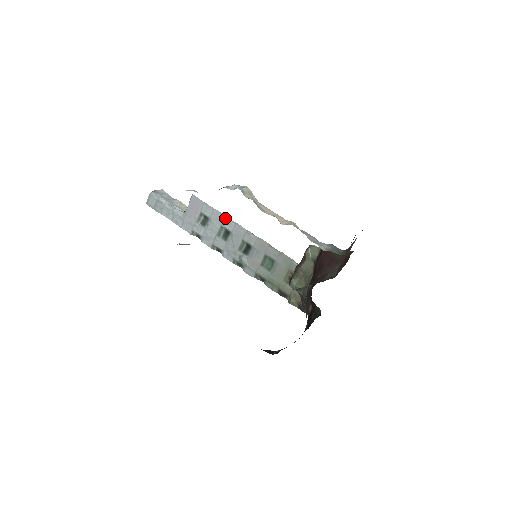
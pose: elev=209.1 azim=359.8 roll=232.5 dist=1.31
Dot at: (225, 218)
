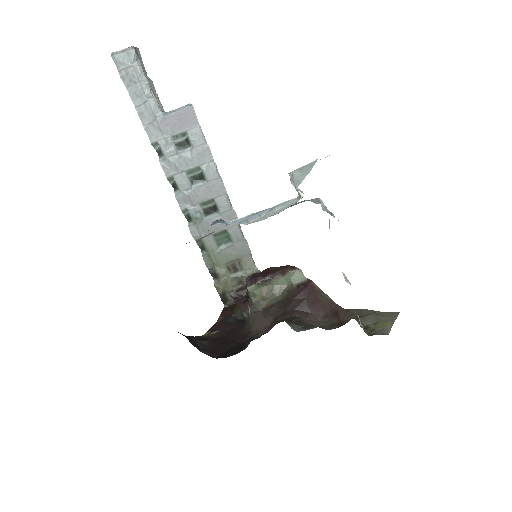
Dot at: (212, 162)
